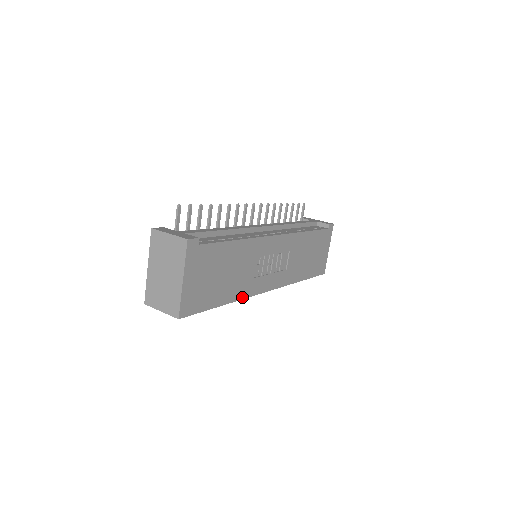
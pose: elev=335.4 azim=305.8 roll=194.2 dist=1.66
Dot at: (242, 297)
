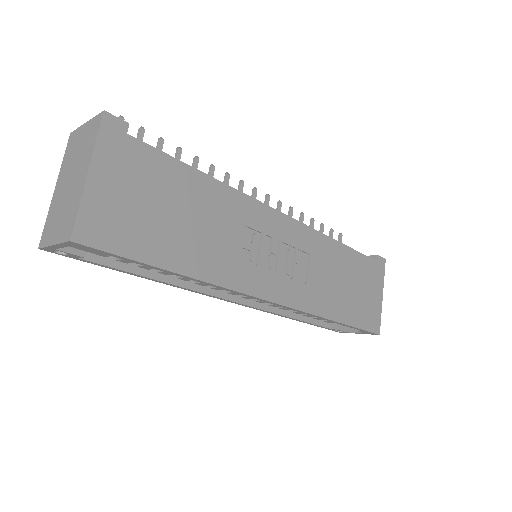
Dot at: (217, 282)
